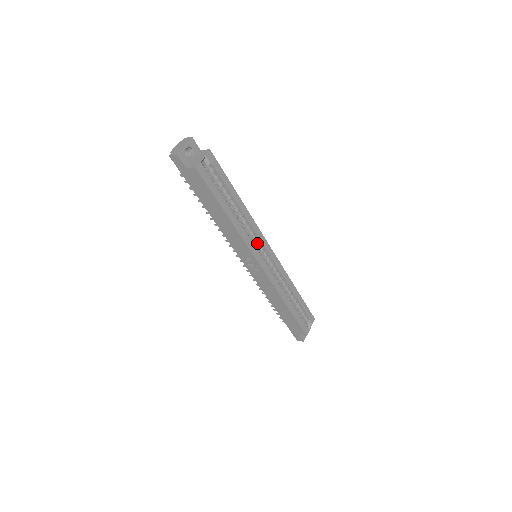
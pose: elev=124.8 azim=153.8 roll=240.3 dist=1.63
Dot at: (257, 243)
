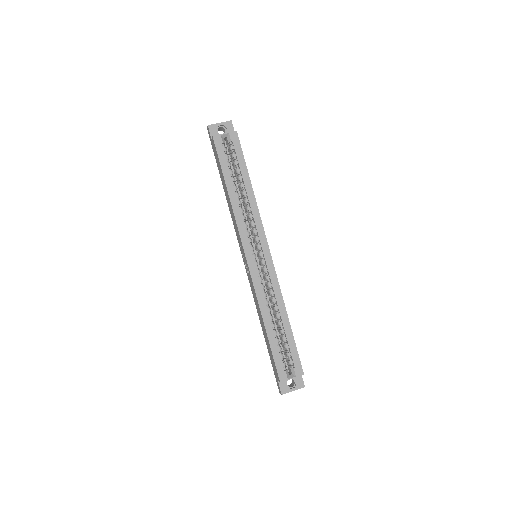
Dot at: (255, 238)
